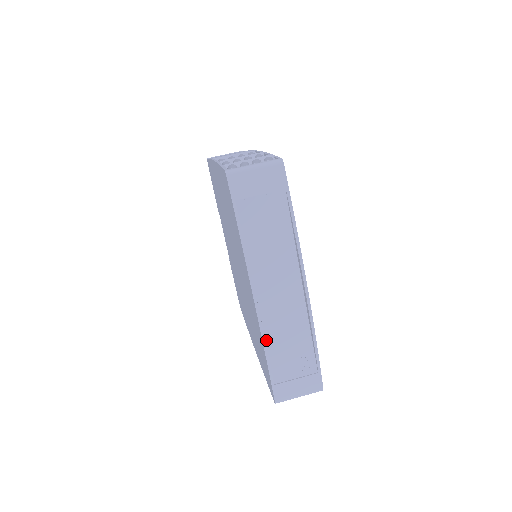
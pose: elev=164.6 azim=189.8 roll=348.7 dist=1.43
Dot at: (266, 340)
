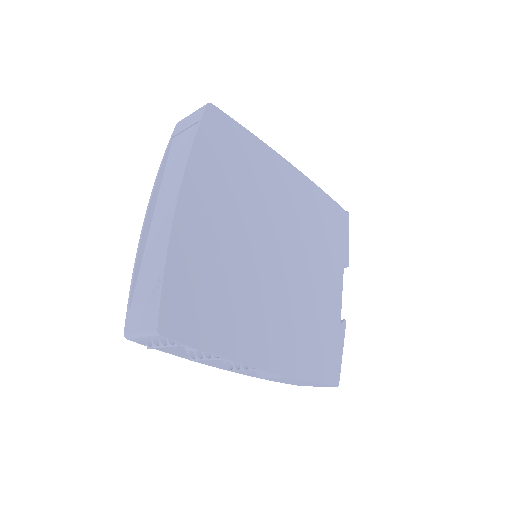
Dot at: (143, 258)
